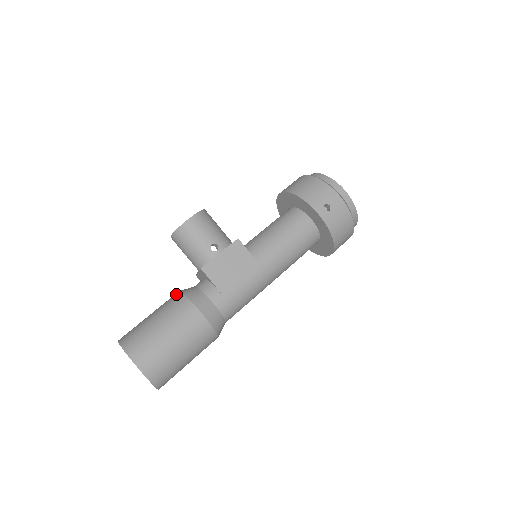
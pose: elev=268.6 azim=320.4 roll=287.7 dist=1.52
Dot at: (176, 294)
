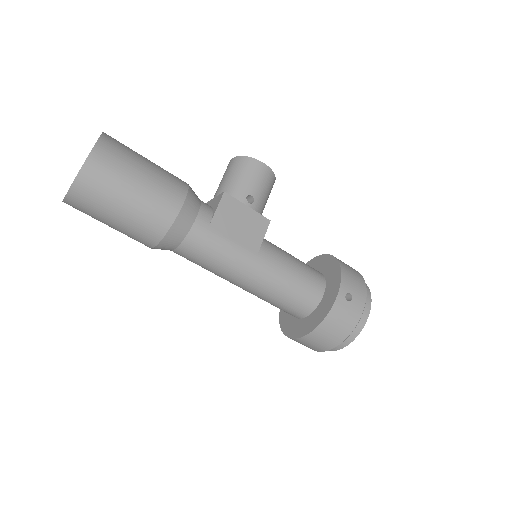
Dot at: occluded
